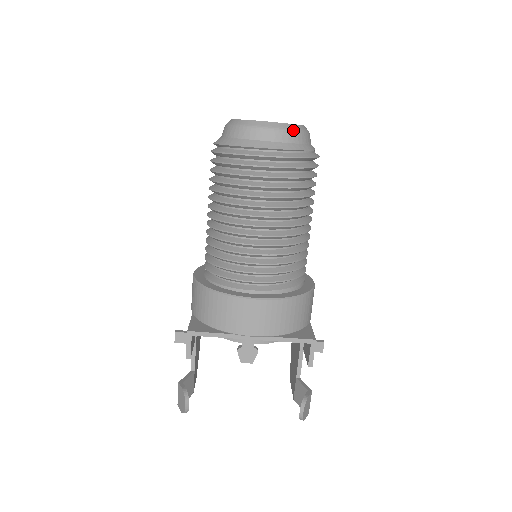
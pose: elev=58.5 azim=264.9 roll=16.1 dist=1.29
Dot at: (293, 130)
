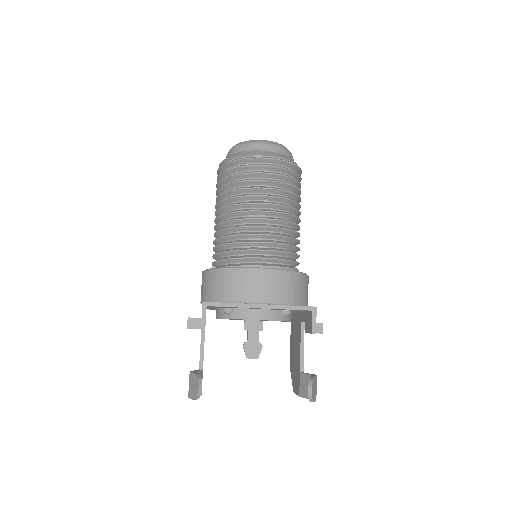
Dot at: (281, 146)
